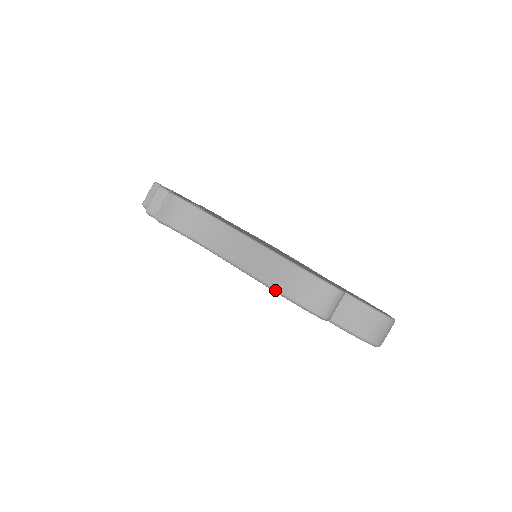
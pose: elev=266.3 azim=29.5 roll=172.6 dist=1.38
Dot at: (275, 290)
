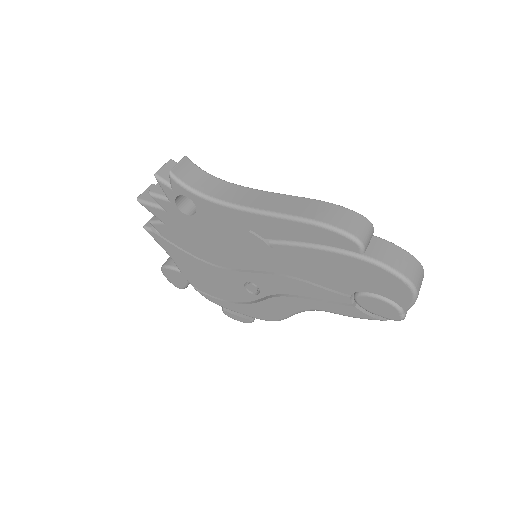
Dot at: (305, 219)
